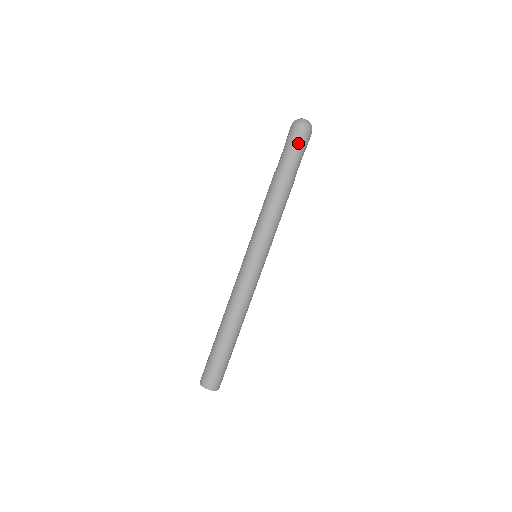
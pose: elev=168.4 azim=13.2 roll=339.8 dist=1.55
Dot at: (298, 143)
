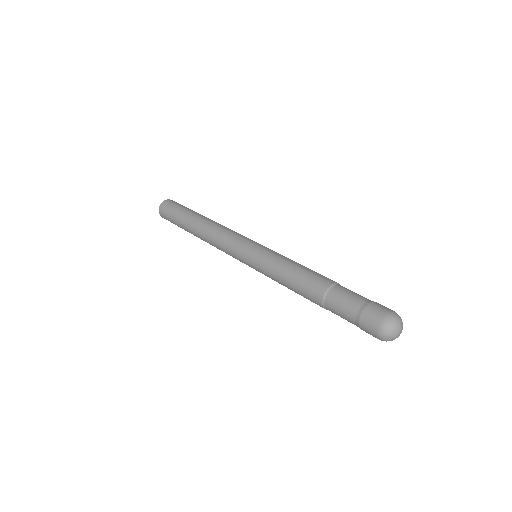
Dot at: (359, 324)
